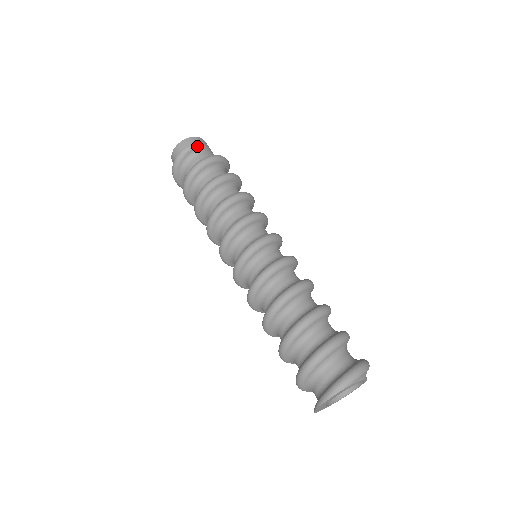
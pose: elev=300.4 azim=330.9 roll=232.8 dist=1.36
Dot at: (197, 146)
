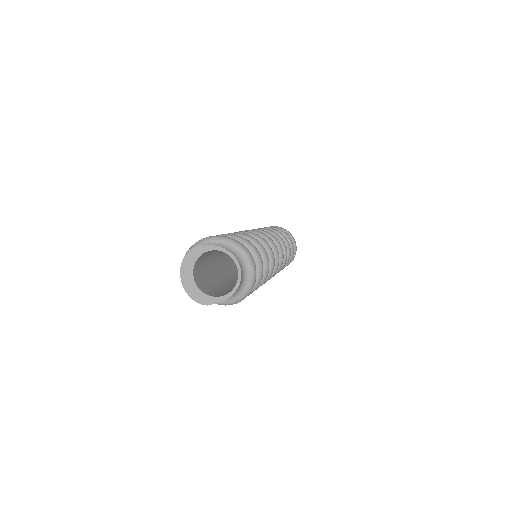
Dot at: occluded
